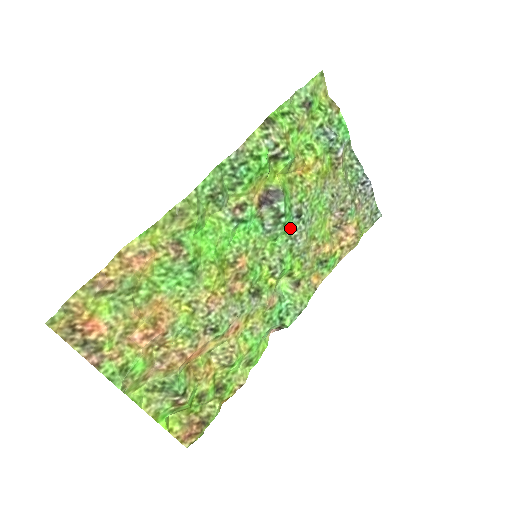
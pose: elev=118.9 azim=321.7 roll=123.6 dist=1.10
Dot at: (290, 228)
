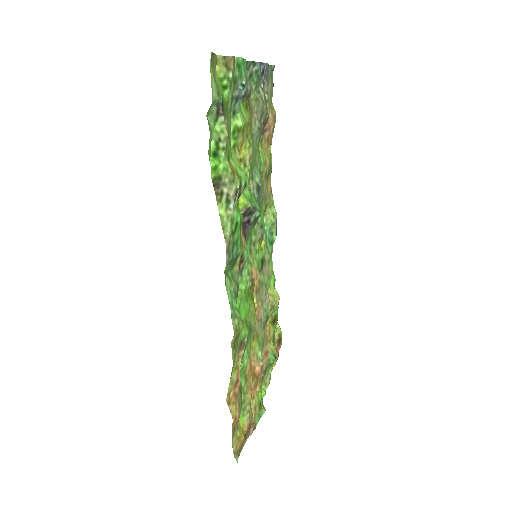
Dot at: occluded
